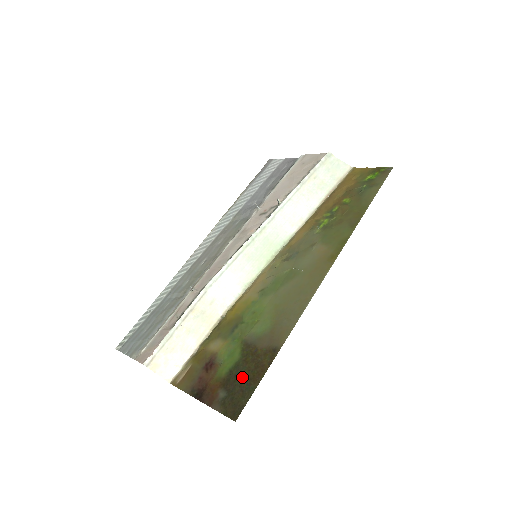
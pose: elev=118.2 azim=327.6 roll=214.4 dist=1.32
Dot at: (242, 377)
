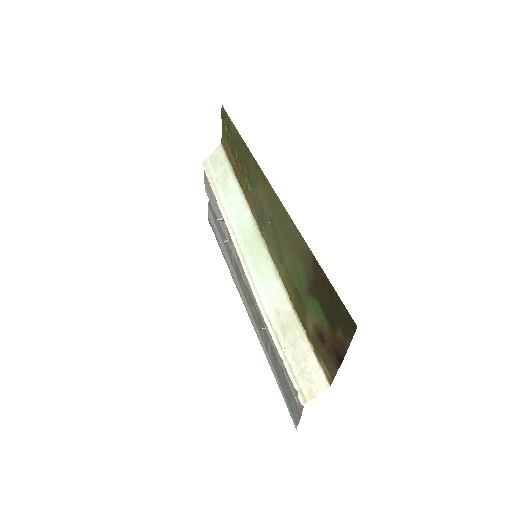
Dot at: (329, 305)
